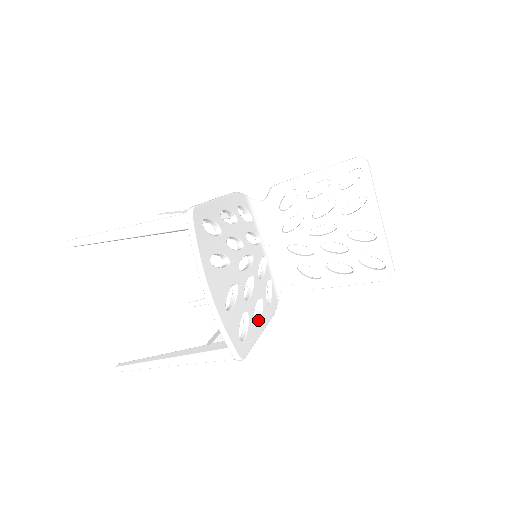
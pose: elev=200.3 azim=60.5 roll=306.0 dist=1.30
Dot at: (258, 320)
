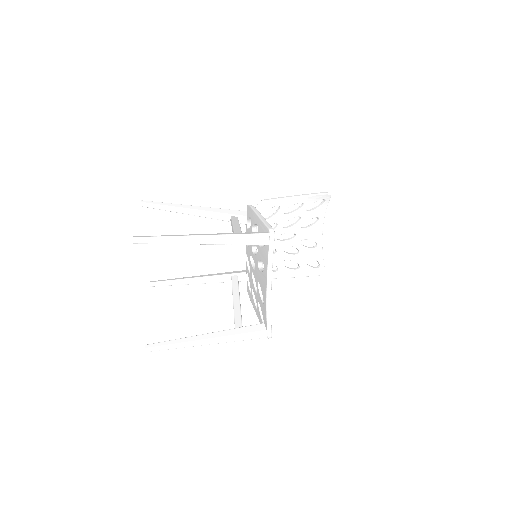
Dot at: occluded
